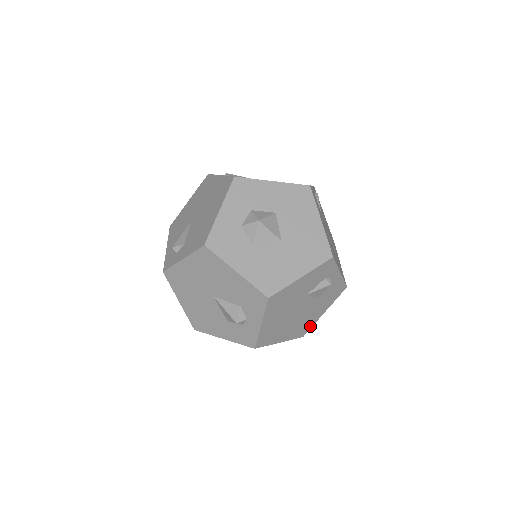
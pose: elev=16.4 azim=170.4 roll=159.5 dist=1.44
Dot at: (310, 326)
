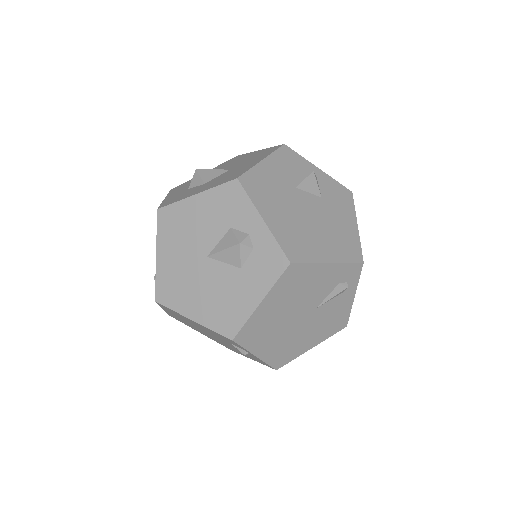
Dot at: (357, 245)
